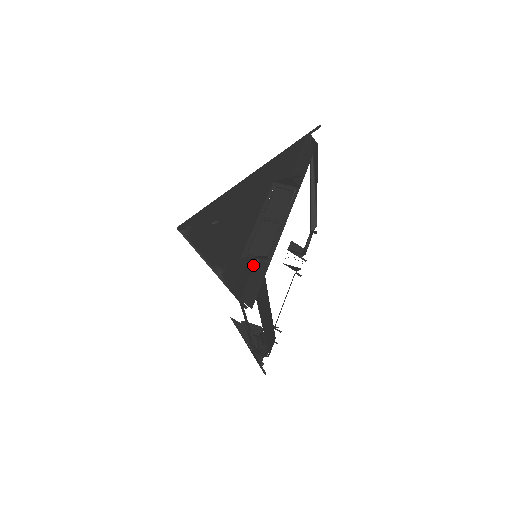
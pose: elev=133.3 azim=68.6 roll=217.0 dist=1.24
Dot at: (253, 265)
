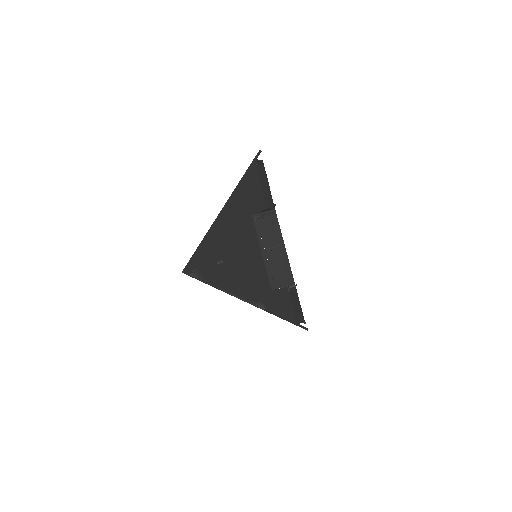
Dot at: (288, 295)
